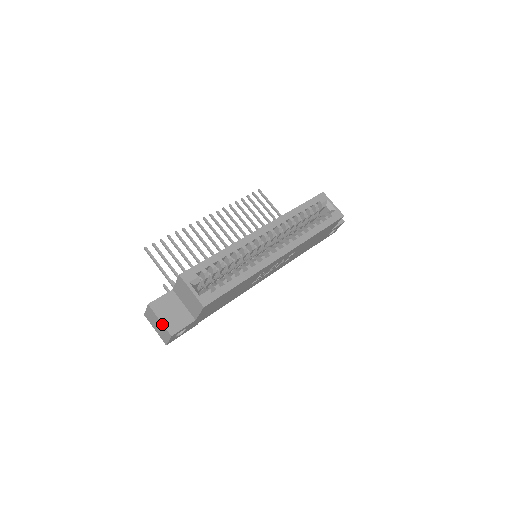
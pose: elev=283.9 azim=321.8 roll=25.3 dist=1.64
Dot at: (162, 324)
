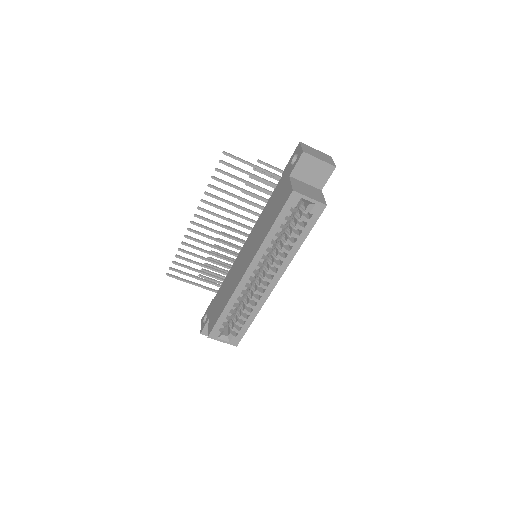
Dot at: occluded
